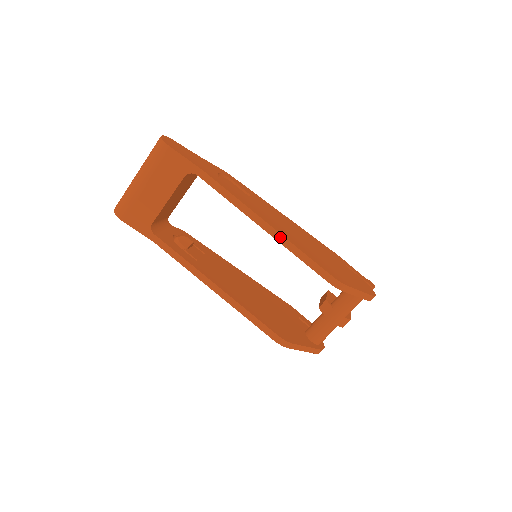
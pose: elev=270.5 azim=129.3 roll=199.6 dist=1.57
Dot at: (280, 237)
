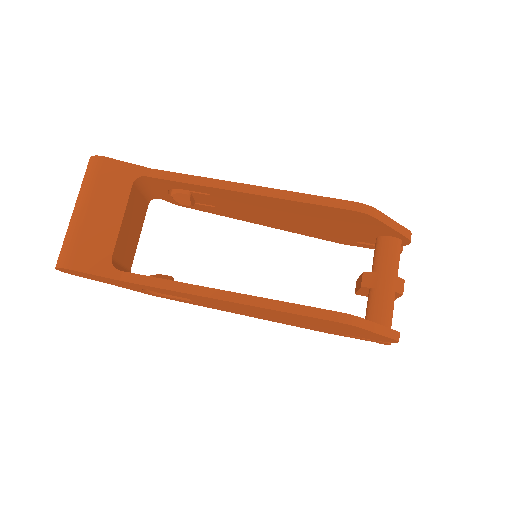
Dot at: (273, 192)
